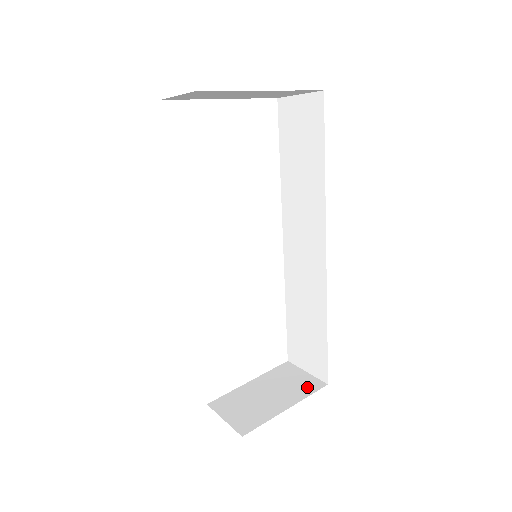
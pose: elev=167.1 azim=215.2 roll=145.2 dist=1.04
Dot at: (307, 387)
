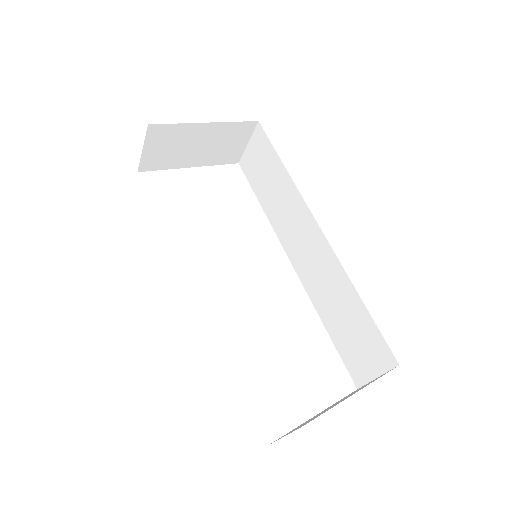
Dot at: (377, 378)
